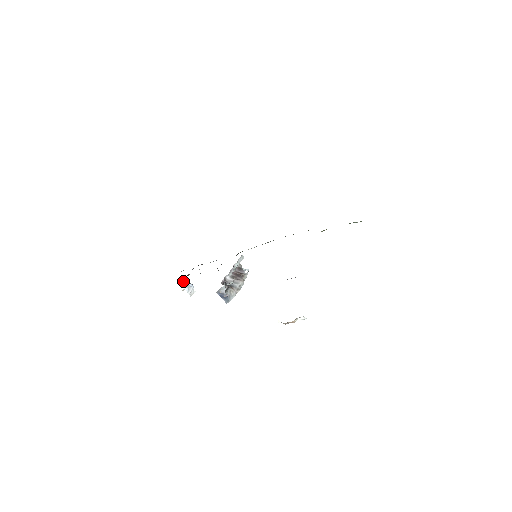
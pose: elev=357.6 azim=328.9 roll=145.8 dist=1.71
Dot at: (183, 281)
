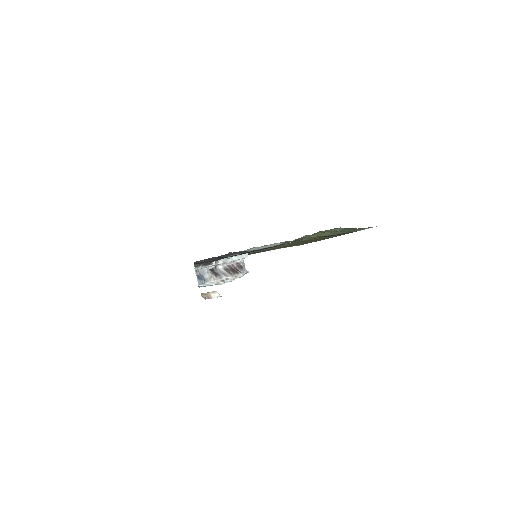
Dot at: occluded
